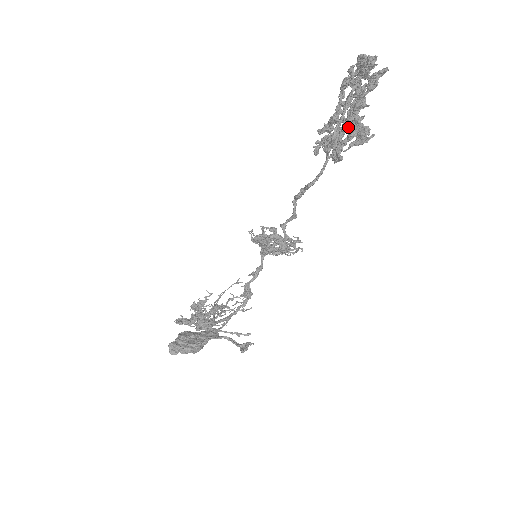
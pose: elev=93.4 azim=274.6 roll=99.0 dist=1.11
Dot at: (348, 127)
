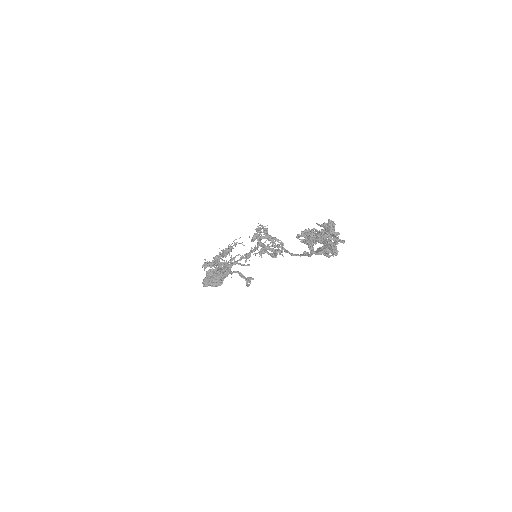
Dot at: occluded
